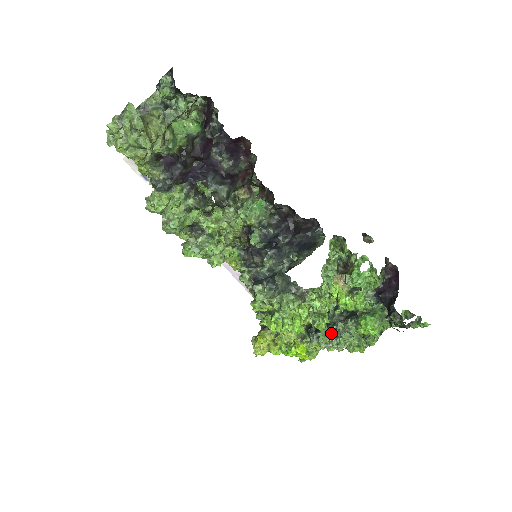
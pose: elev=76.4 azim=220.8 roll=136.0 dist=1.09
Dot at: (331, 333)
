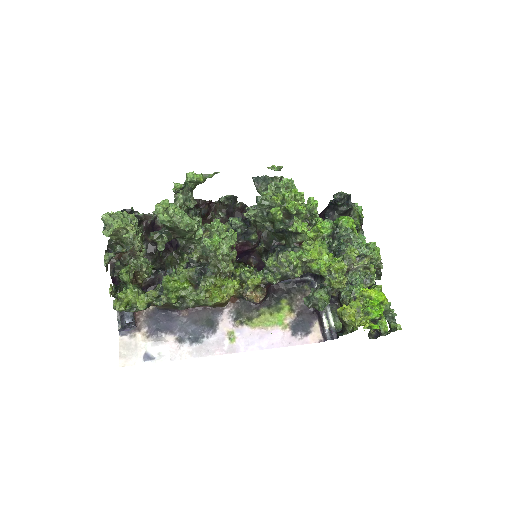
Dot at: occluded
